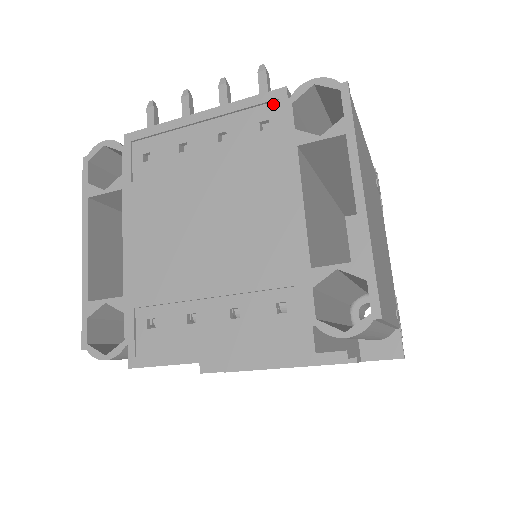
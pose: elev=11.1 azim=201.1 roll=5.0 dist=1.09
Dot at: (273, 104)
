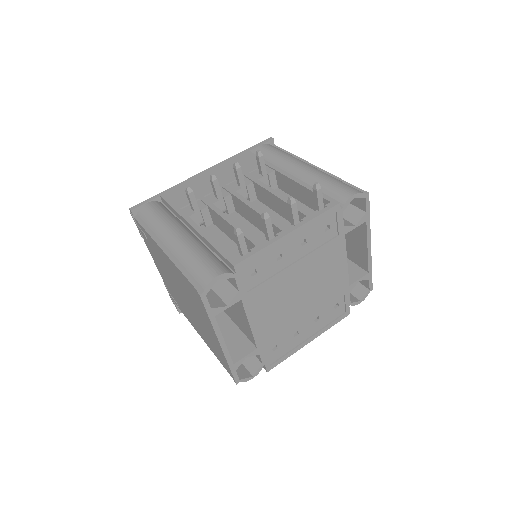
Dot at: (332, 214)
